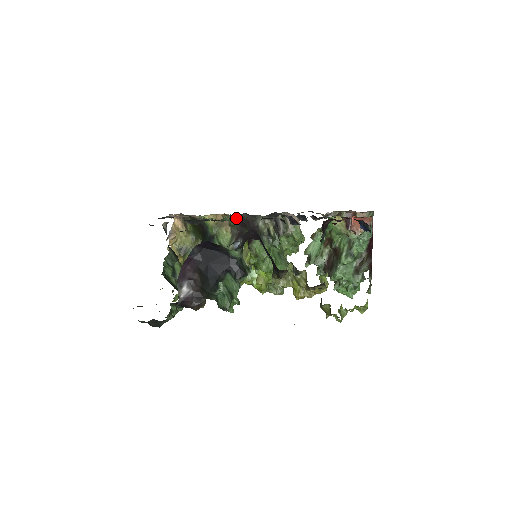
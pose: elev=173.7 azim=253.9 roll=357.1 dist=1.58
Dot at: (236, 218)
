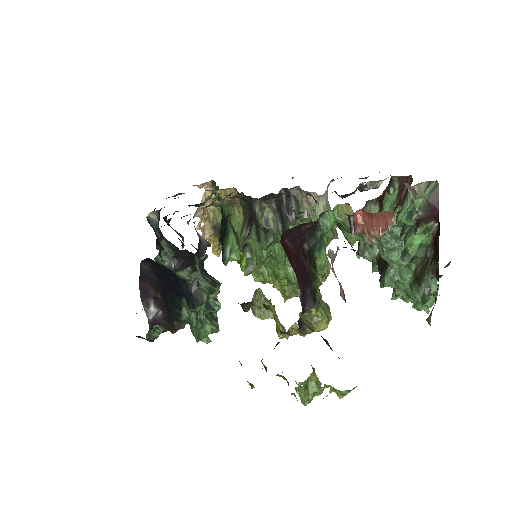
Dot at: occluded
